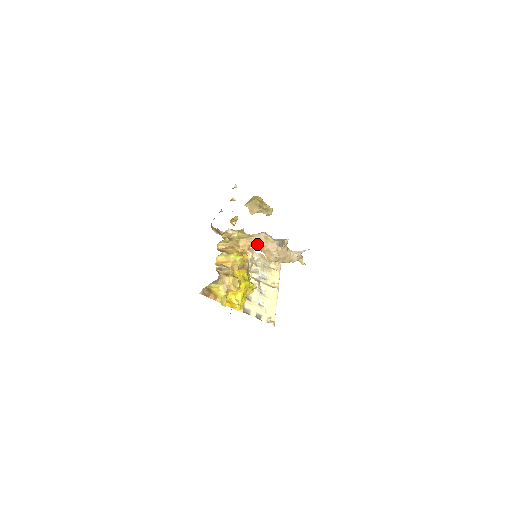
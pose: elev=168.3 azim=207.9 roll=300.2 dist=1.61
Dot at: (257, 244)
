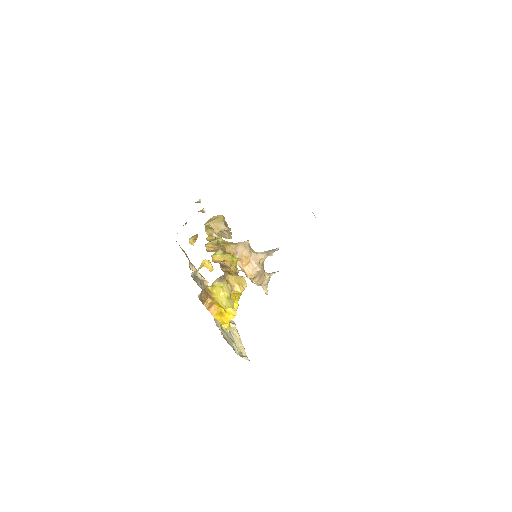
Dot at: (241, 253)
